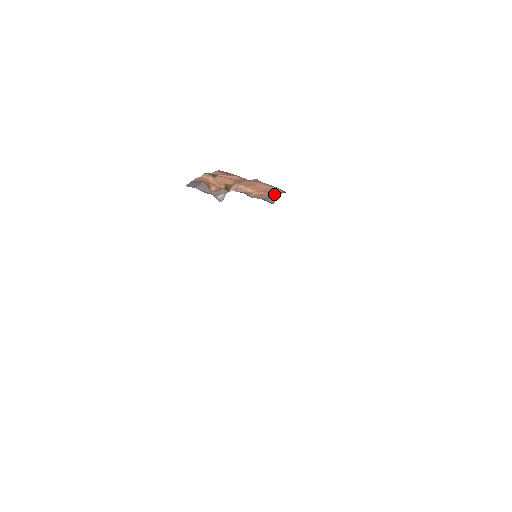
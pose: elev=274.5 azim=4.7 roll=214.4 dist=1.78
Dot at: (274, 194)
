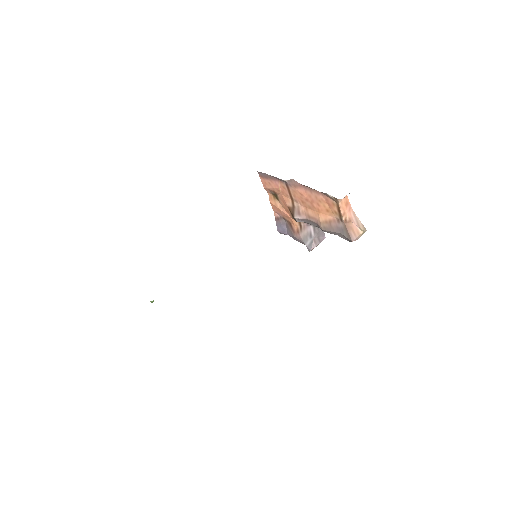
Dot at: (340, 217)
